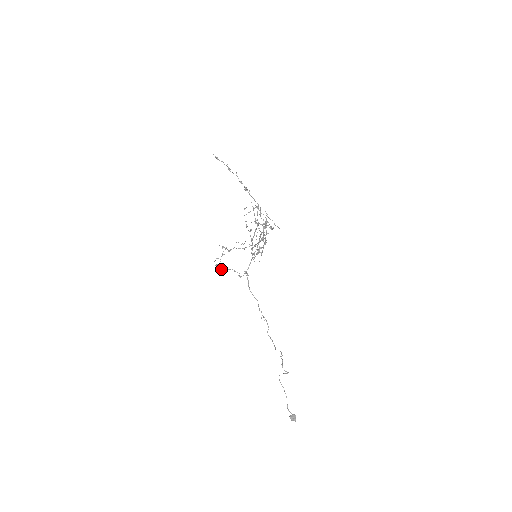
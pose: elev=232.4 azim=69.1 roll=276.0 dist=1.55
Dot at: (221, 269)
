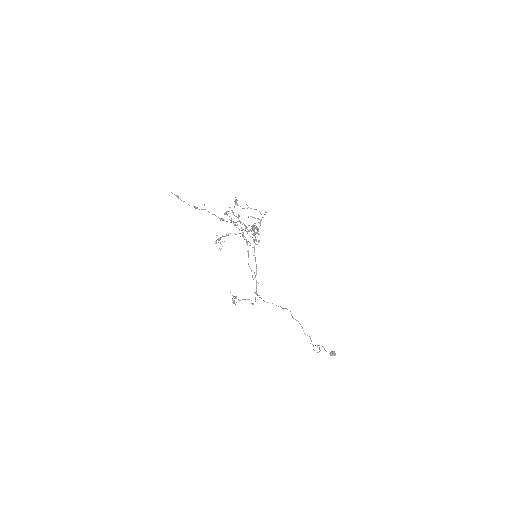
Dot at: (233, 303)
